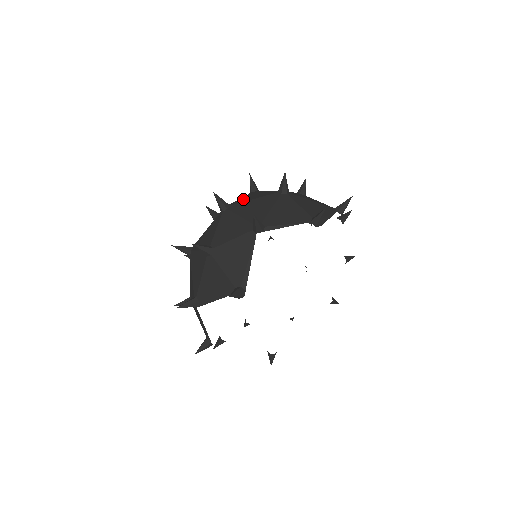
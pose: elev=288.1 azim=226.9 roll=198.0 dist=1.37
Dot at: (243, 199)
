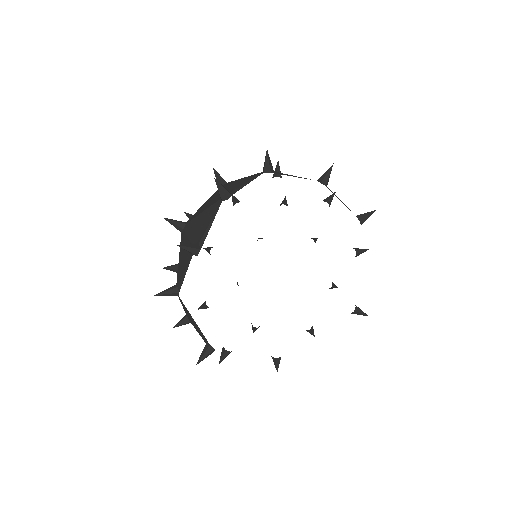
Dot at: occluded
